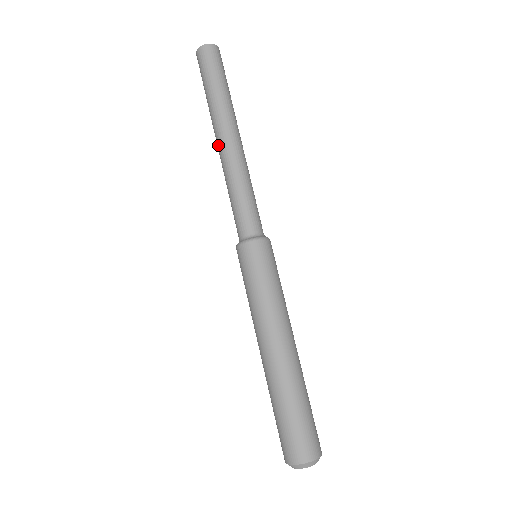
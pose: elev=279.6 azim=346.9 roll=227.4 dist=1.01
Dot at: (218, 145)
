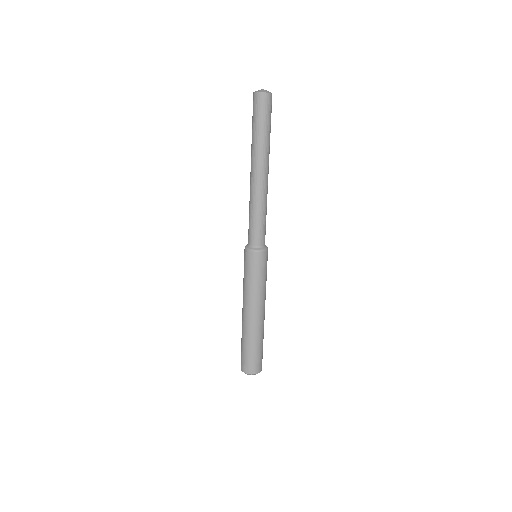
Dot at: (258, 176)
